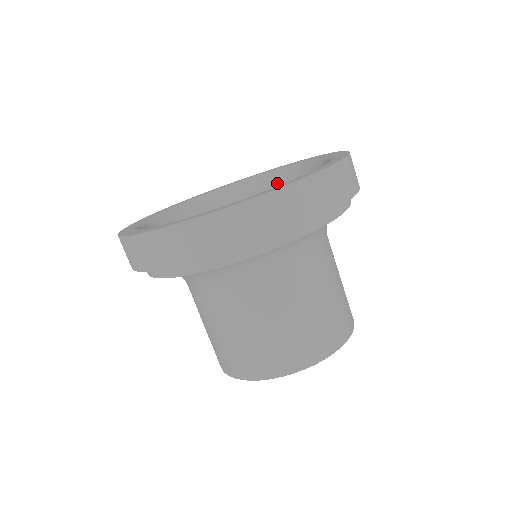
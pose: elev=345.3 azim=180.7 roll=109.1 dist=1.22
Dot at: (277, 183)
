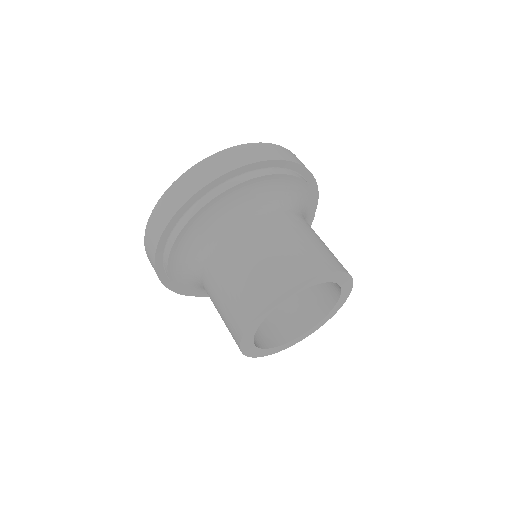
Dot at: occluded
